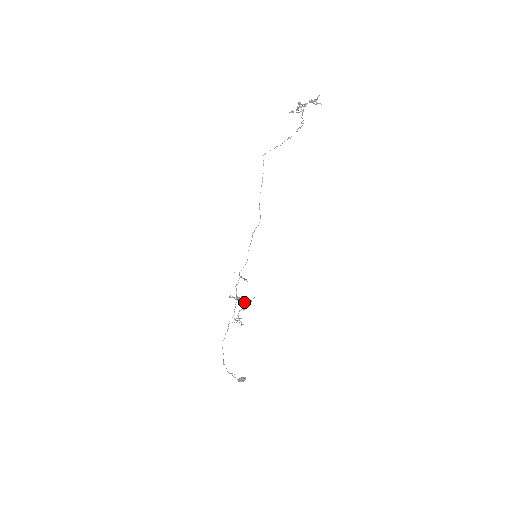
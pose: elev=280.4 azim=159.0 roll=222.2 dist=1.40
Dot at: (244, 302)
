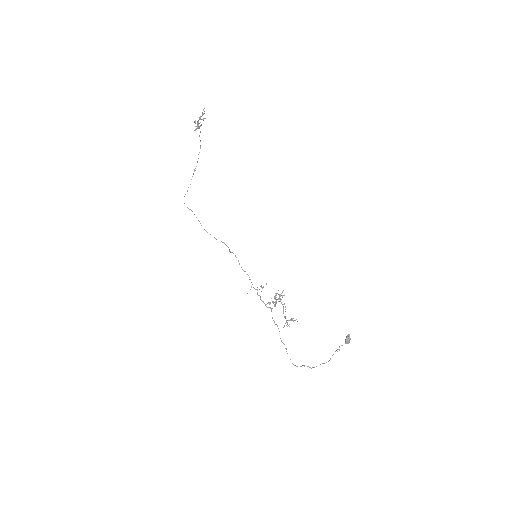
Dot at: (280, 301)
